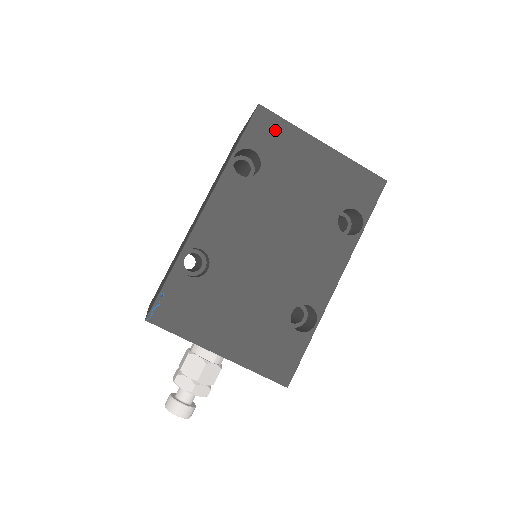
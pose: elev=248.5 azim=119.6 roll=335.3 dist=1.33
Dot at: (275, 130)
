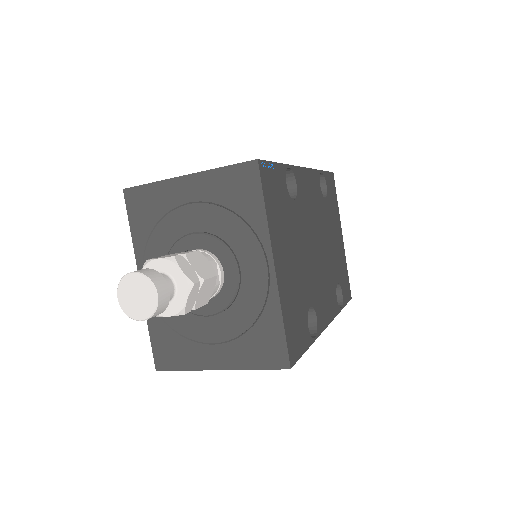
Dot at: (334, 194)
